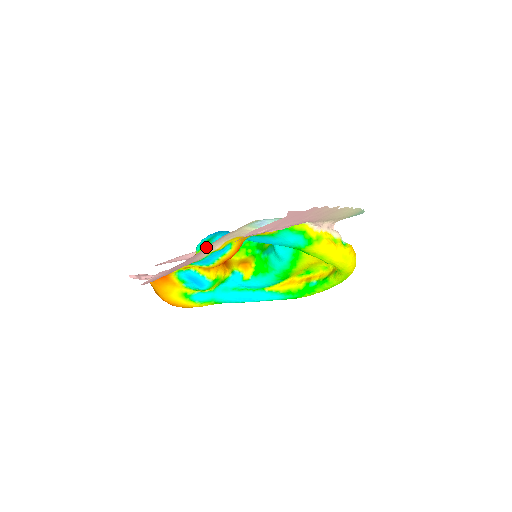
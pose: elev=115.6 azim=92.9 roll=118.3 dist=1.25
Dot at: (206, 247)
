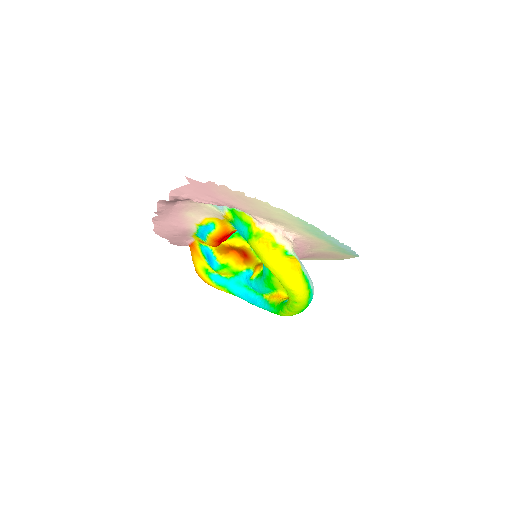
Dot at: (181, 212)
